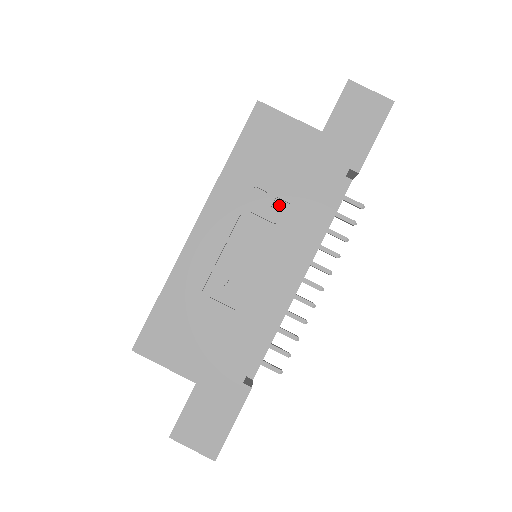
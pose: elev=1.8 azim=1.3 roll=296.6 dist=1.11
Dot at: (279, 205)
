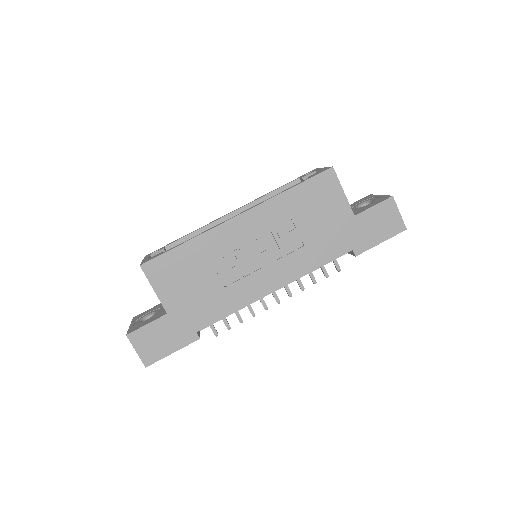
Dot at: (297, 241)
